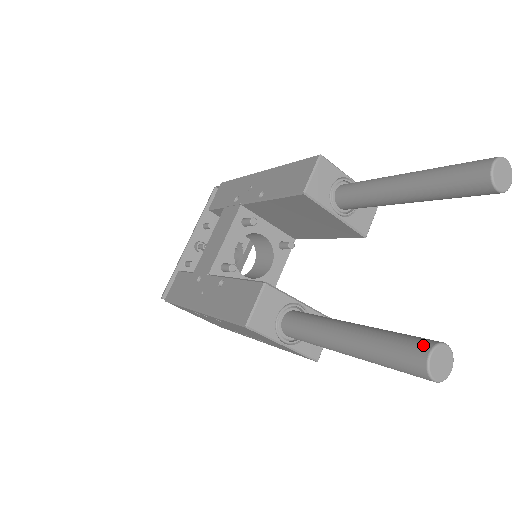
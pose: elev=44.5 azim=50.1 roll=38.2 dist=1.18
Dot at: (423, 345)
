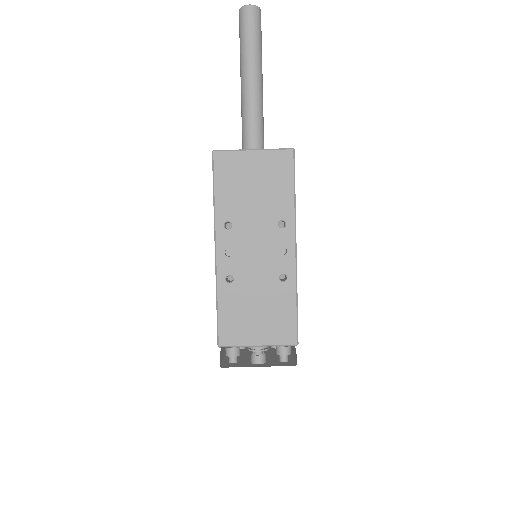
Dot at: occluded
